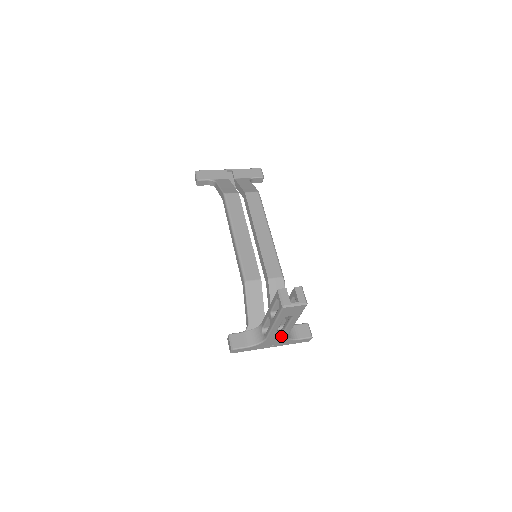
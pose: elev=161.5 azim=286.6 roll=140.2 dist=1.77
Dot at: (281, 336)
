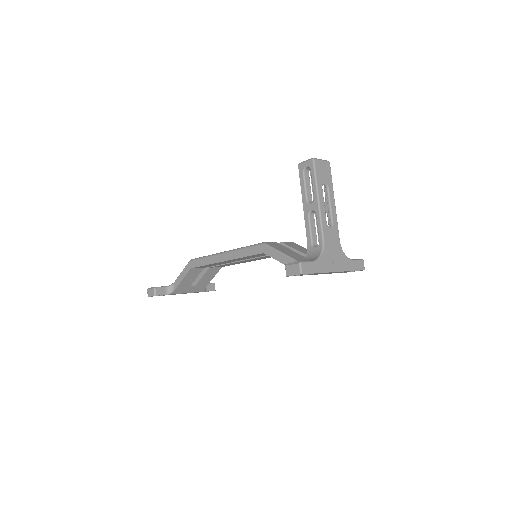
Dot at: (334, 240)
